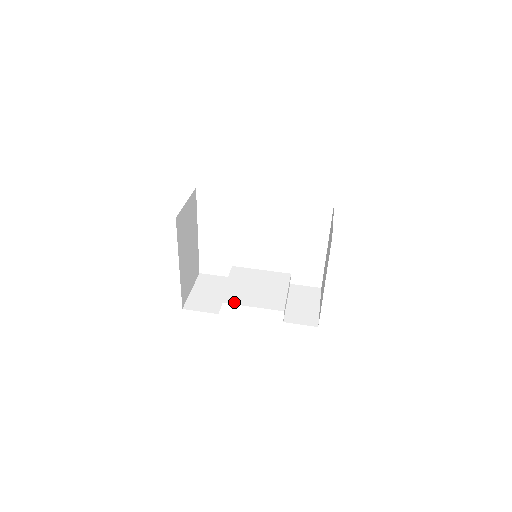
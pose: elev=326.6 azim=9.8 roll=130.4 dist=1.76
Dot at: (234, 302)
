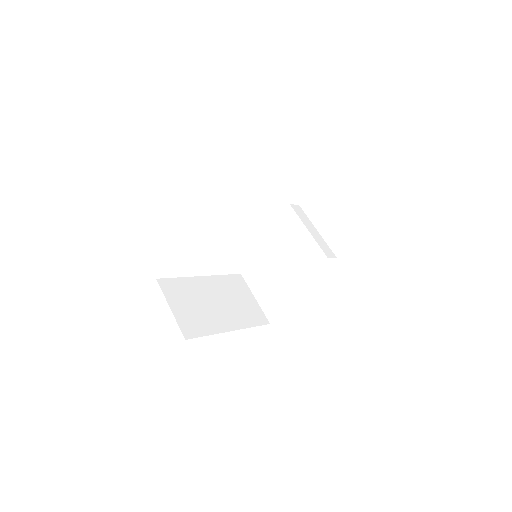
Dot at: (290, 291)
